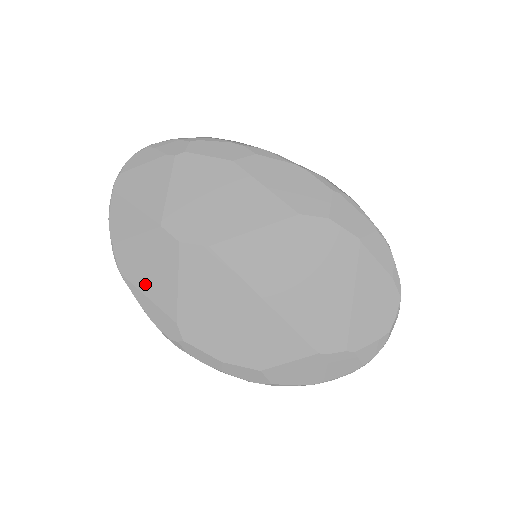
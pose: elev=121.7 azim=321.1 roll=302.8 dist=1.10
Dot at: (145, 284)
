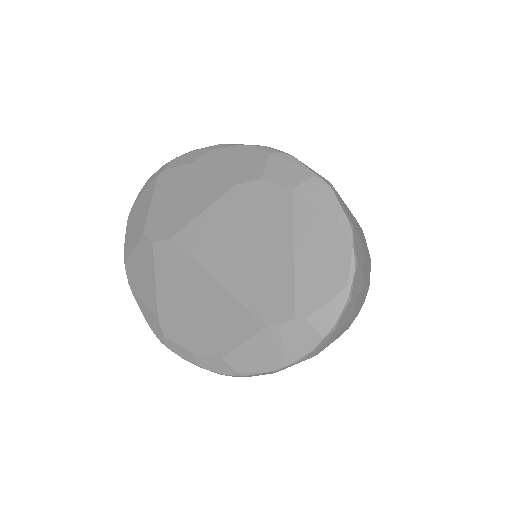
Dot at: (140, 290)
